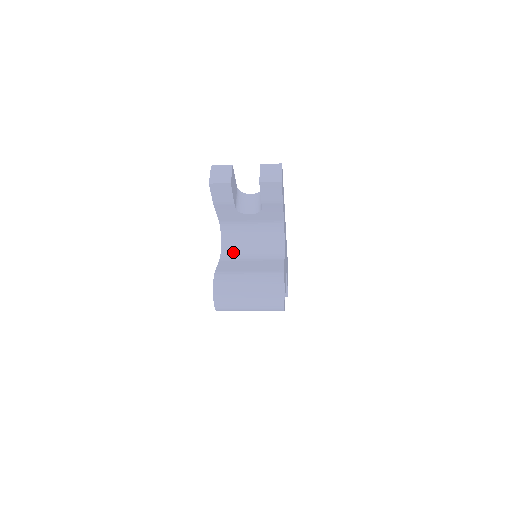
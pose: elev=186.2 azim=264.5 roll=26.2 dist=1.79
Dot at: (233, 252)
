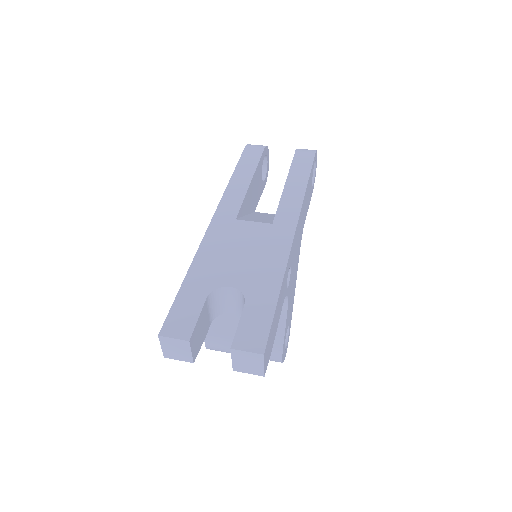
Dot at: occluded
